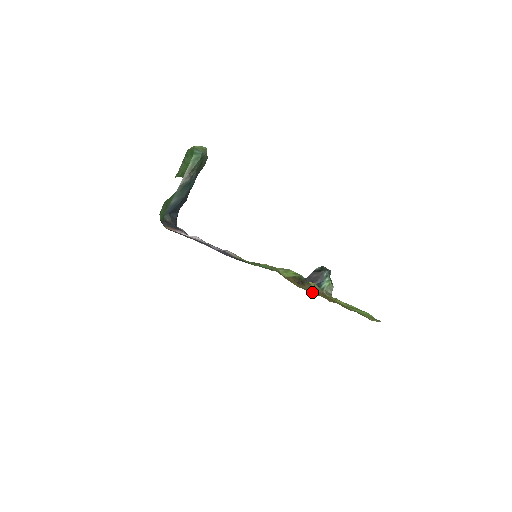
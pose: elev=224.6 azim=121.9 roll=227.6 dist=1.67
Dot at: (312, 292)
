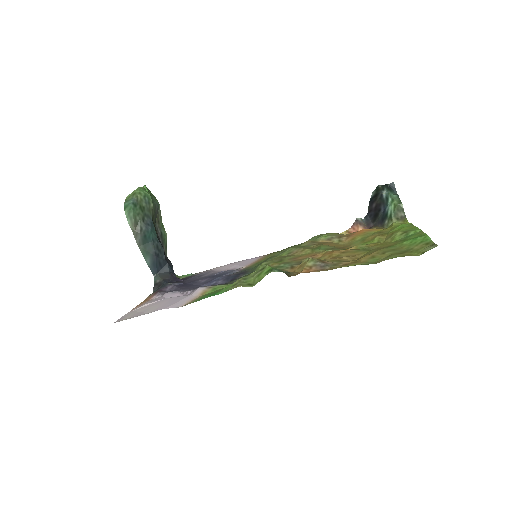
Dot at: occluded
